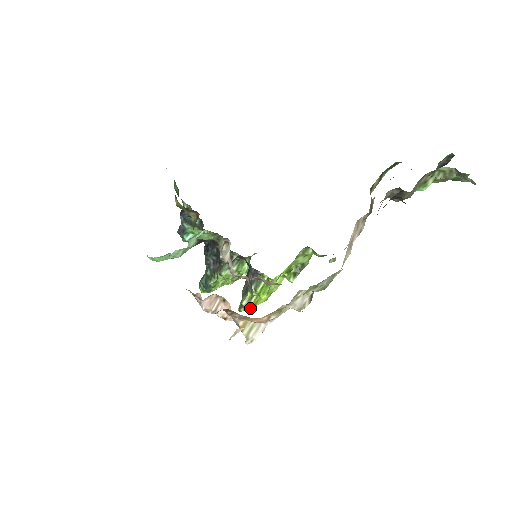
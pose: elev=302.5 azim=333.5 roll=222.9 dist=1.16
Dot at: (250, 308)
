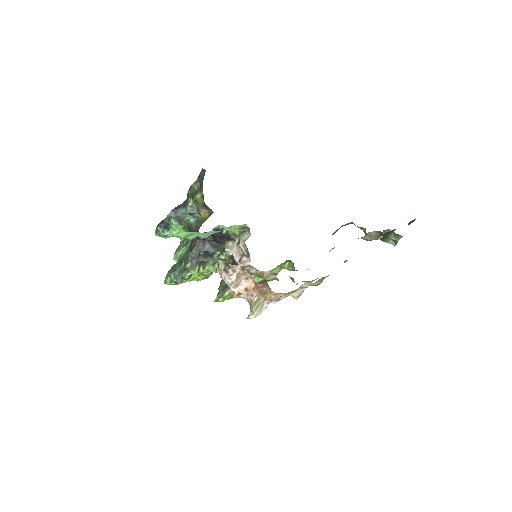
Dot at: (221, 301)
